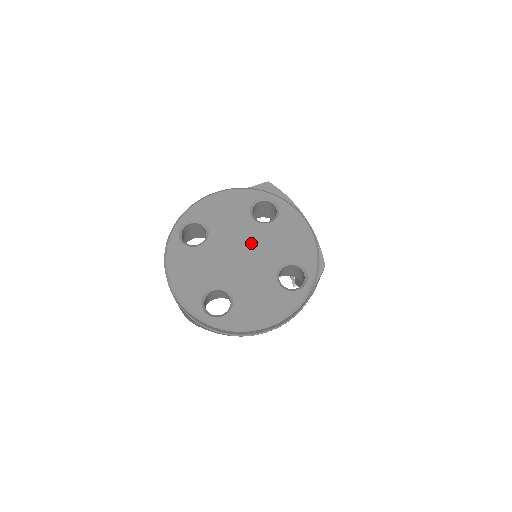
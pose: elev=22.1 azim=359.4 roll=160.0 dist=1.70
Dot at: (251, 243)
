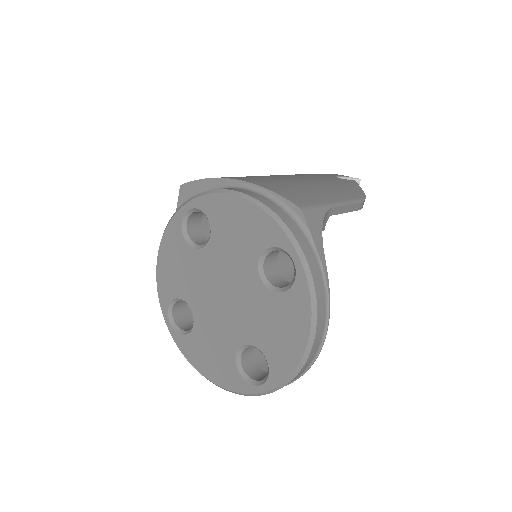
Dot at: (218, 276)
